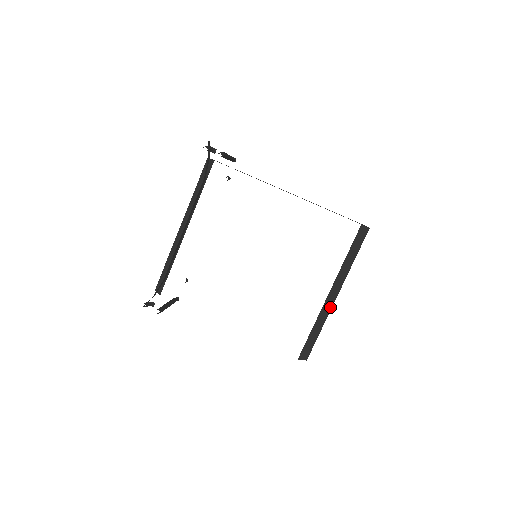
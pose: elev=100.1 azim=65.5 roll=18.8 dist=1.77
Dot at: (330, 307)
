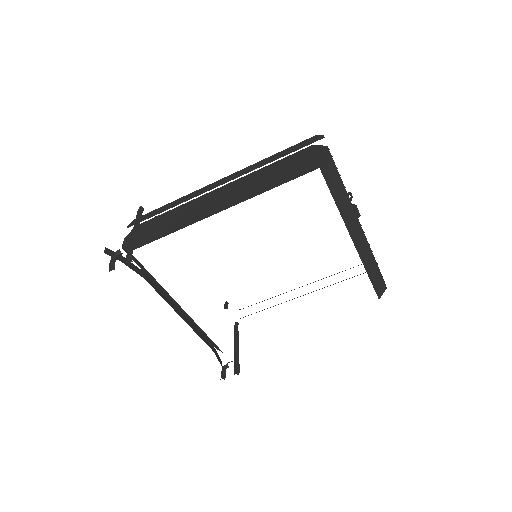
Dot at: (365, 243)
